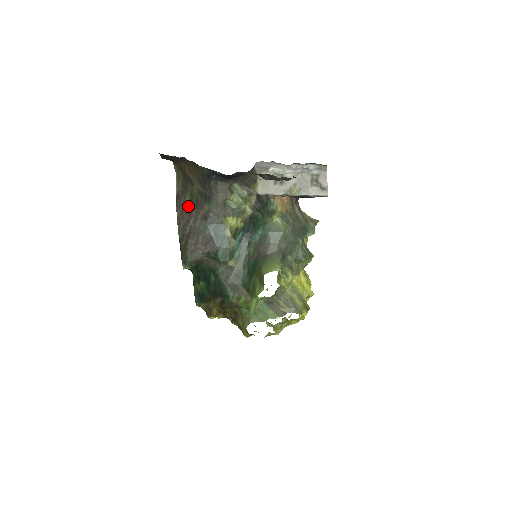
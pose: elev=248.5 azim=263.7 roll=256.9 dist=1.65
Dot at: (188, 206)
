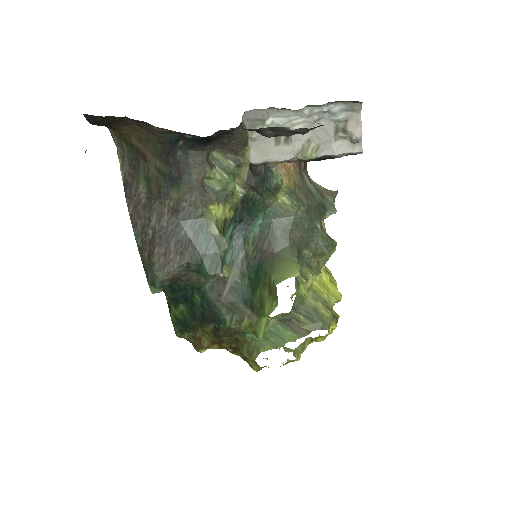
Dot at: (145, 196)
